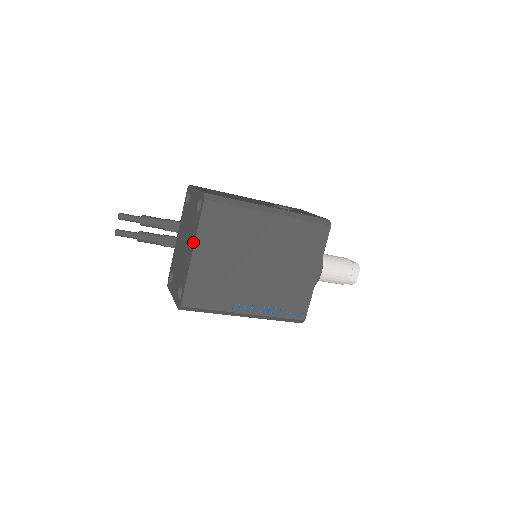
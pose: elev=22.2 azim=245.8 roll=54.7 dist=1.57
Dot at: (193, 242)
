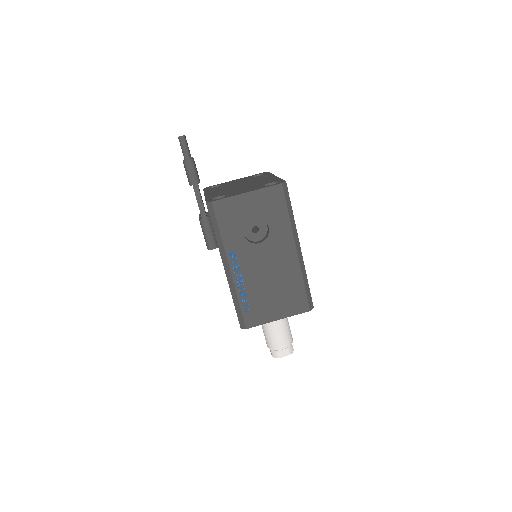
Dot at: (271, 176)
